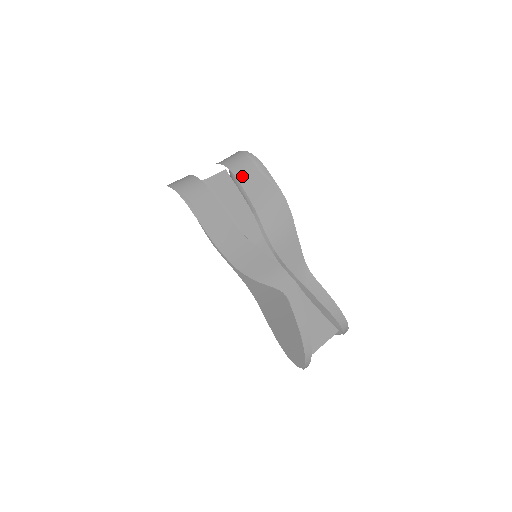
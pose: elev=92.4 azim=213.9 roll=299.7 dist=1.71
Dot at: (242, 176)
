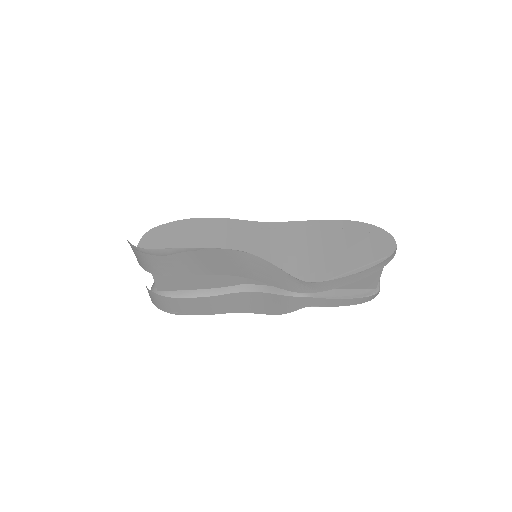
Dot at: (166, 271)
